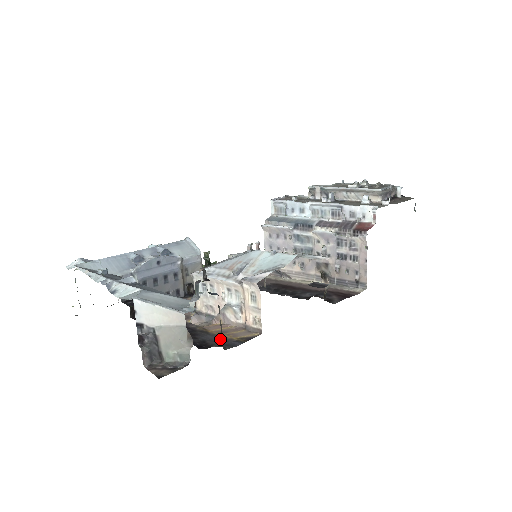
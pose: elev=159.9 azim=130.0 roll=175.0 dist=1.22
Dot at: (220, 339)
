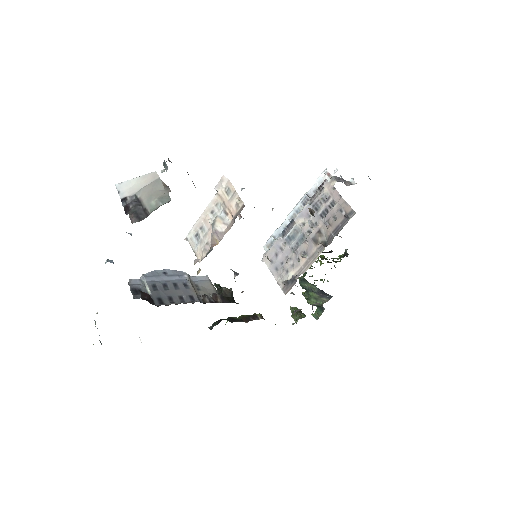
Dot at: occluded
